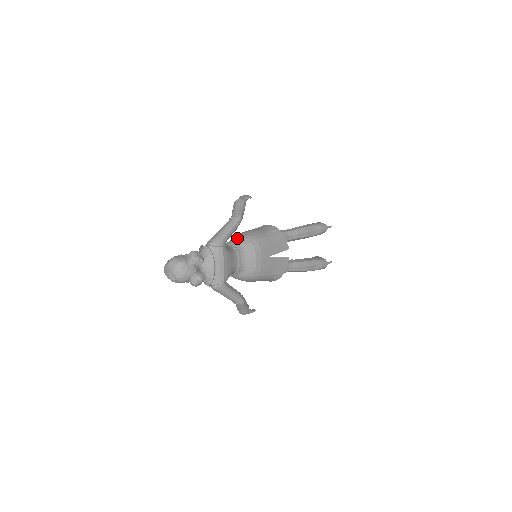
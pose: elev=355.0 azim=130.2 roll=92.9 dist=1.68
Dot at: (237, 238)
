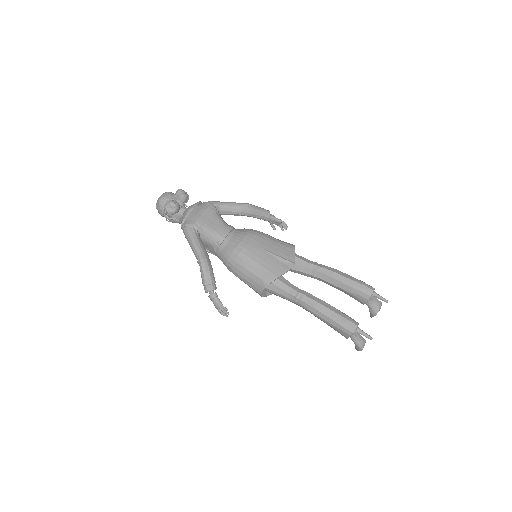
Dot at: occluded
